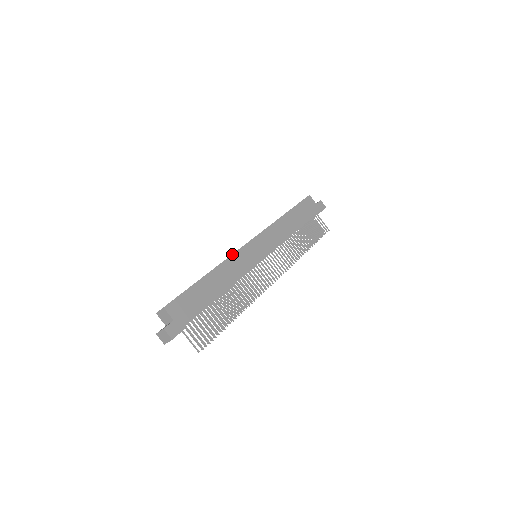
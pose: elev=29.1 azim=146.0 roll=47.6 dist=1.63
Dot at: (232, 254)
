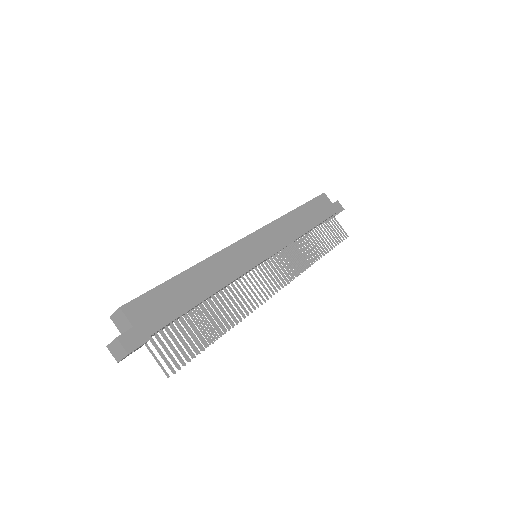
Dot at: (224, 248)
